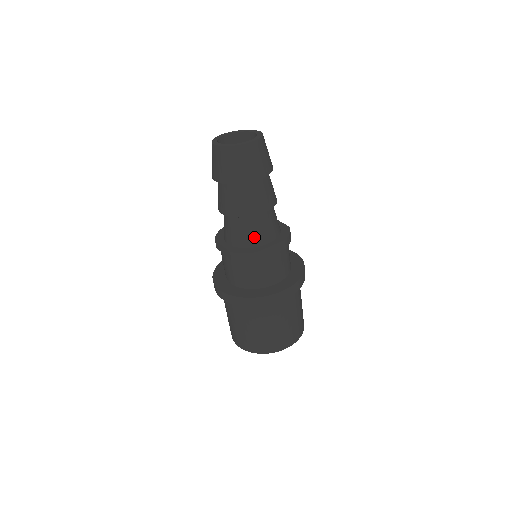
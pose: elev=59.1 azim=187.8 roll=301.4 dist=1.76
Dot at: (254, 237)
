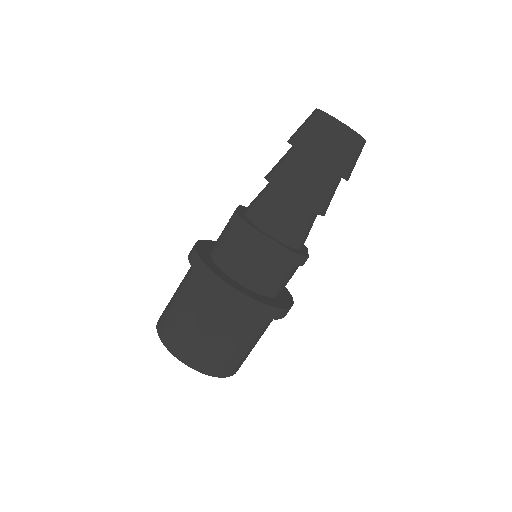
Dot at: (267, 217)
